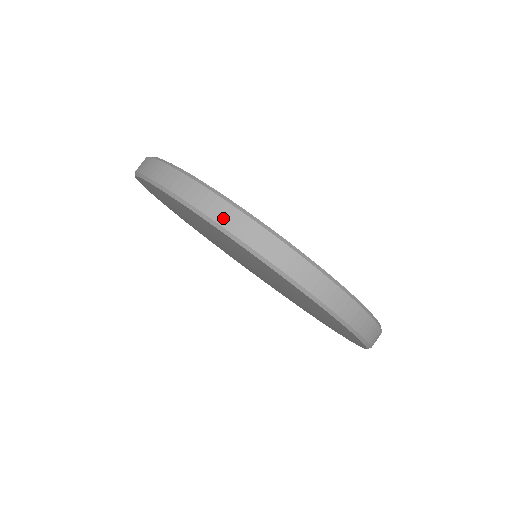
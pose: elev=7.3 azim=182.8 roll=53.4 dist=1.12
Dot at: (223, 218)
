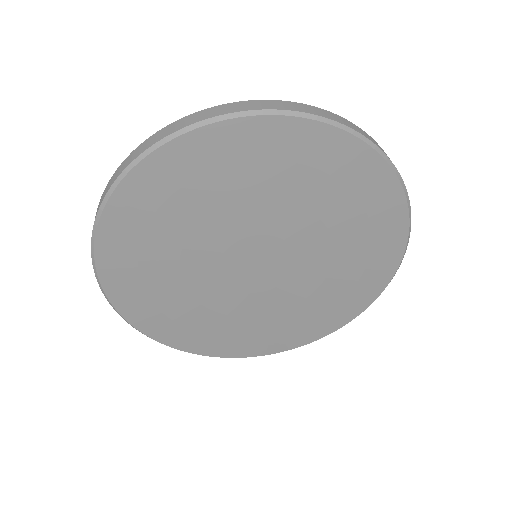
Dot at: (102, 198)
